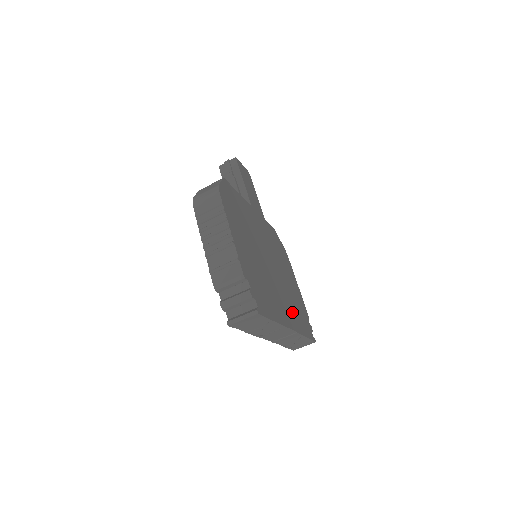
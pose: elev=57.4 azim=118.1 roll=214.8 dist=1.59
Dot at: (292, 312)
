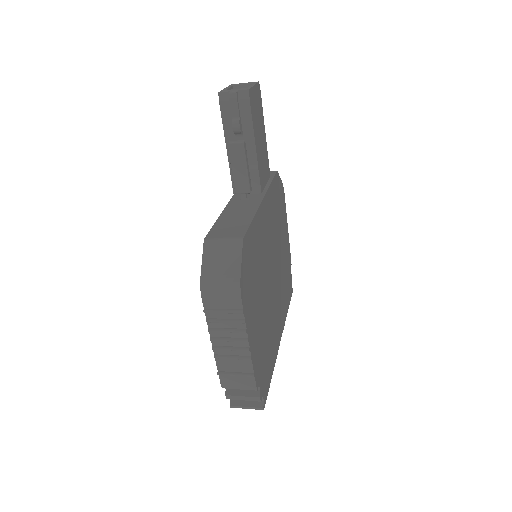
Dot at: (282, 306)
